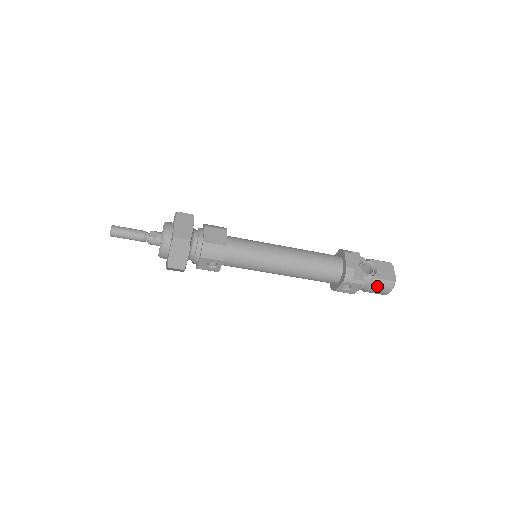
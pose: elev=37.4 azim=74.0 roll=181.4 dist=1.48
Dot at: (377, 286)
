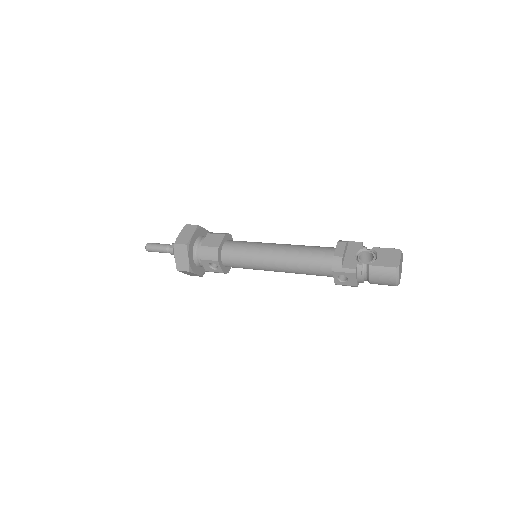
Dot at: (376, 275)
